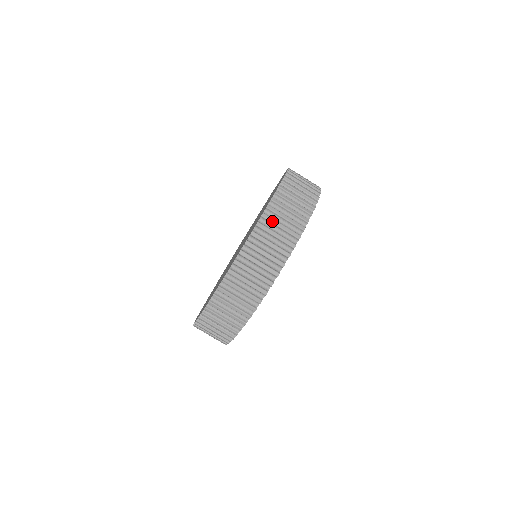
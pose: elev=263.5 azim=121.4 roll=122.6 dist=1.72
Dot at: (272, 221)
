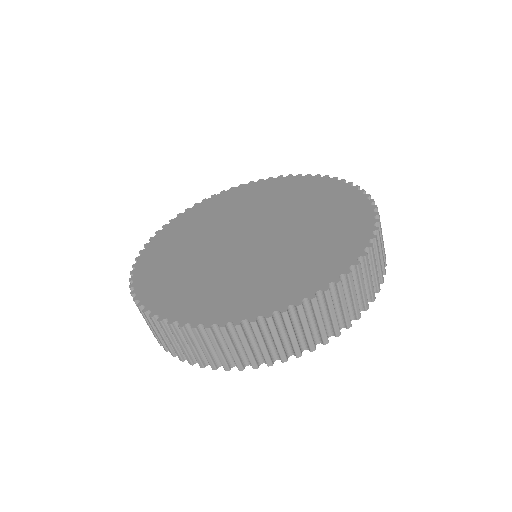
Dot at: (342, 295)
